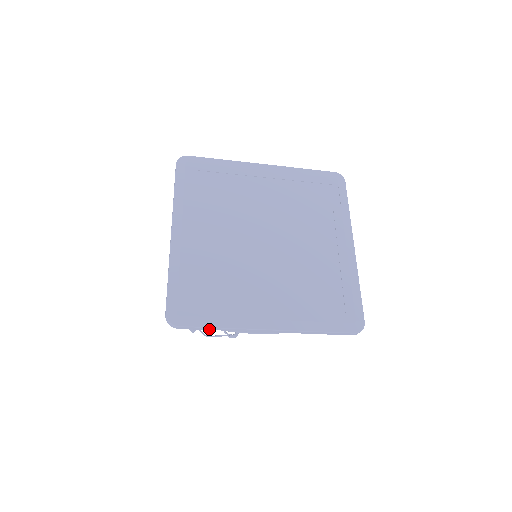
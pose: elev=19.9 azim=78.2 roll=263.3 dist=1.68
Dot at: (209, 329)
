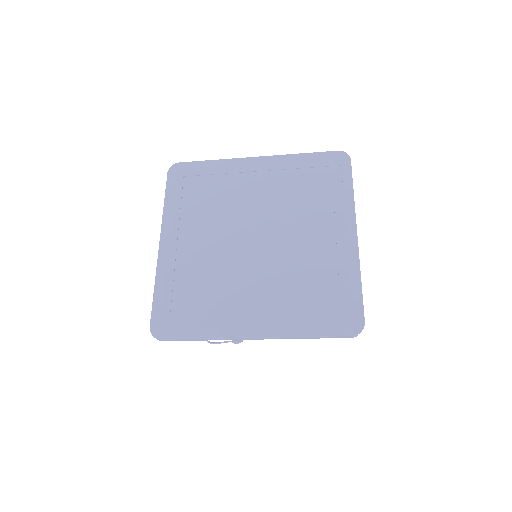
Dot at: (192, 340)
